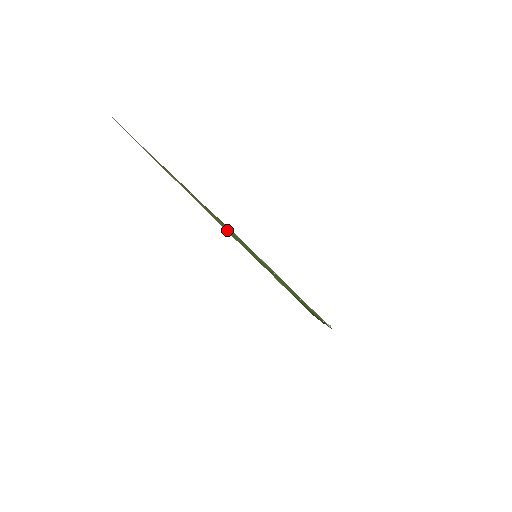
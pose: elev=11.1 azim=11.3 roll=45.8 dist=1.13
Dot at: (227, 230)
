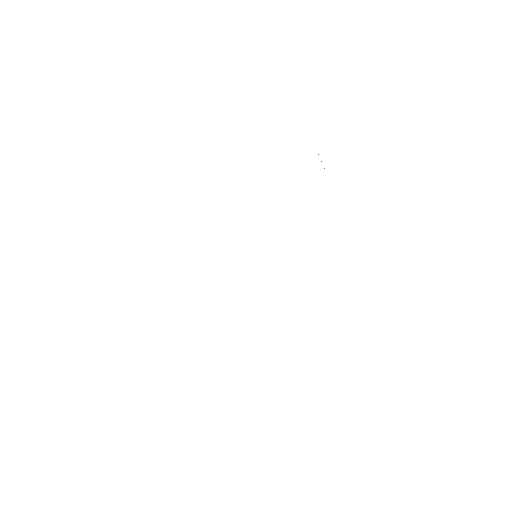
Dot at: occluded
